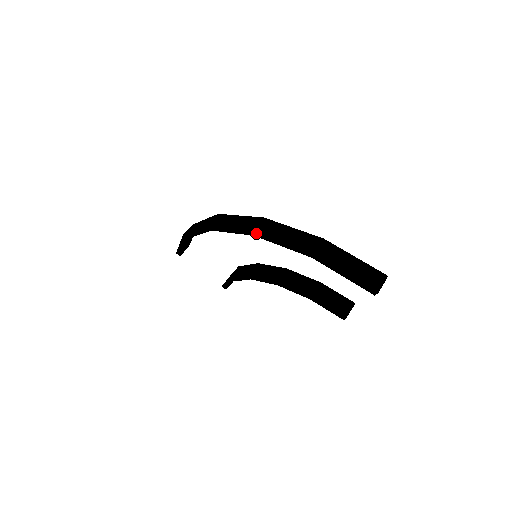
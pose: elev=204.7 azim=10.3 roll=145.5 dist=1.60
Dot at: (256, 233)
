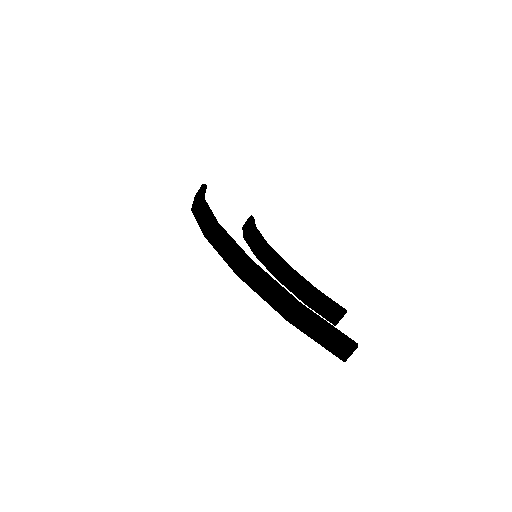
Dot at: (241, 279)
